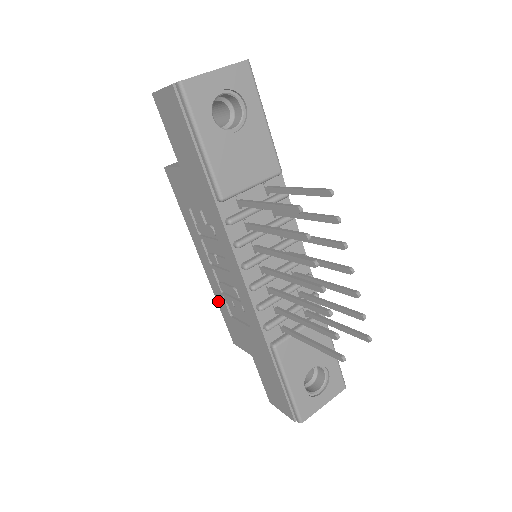
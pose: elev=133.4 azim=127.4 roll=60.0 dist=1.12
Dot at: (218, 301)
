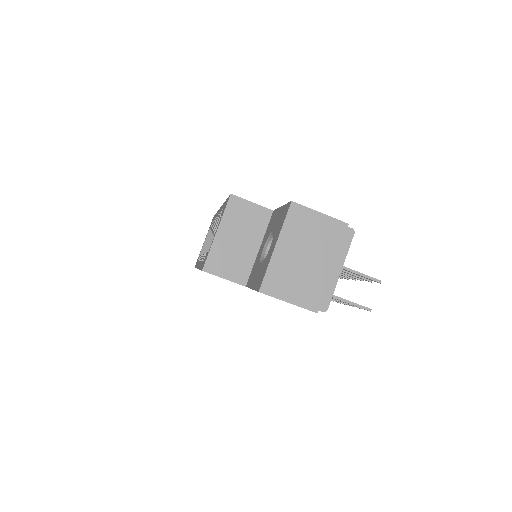
Dot at: occluded
